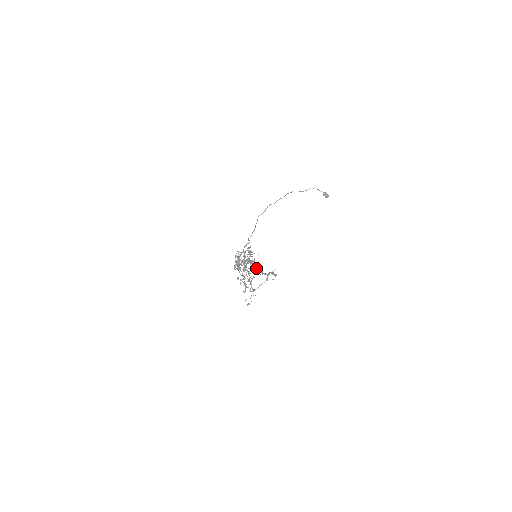
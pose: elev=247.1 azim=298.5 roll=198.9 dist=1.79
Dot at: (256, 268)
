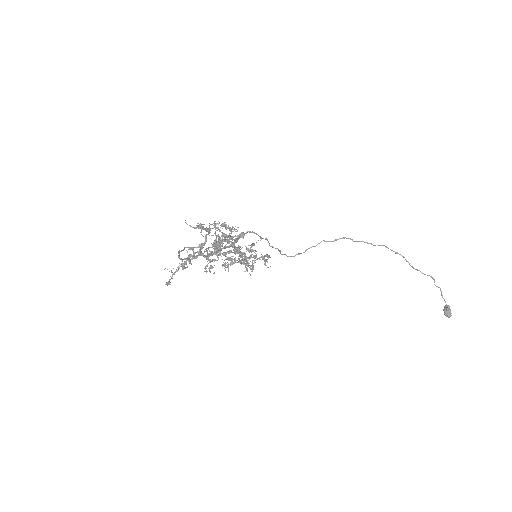
Dot at: occluded
